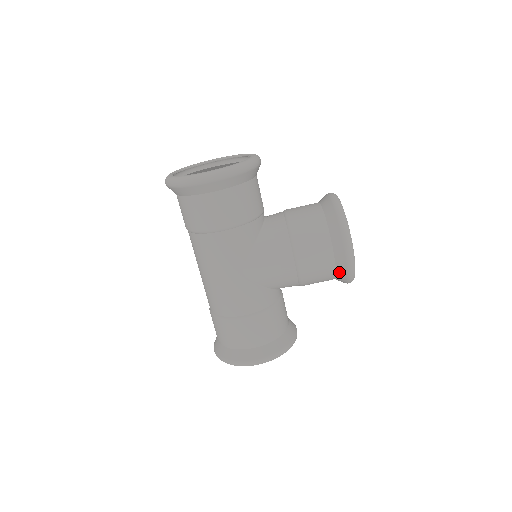
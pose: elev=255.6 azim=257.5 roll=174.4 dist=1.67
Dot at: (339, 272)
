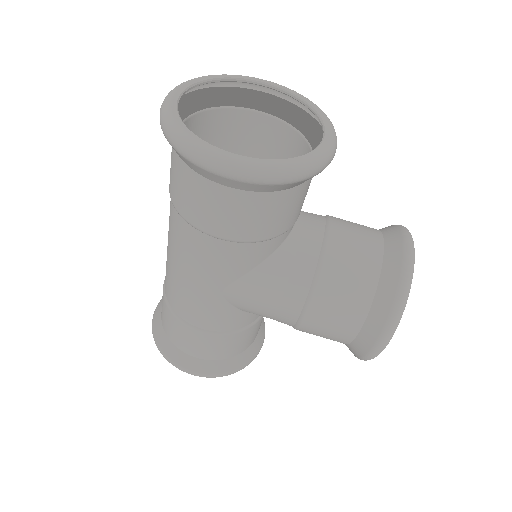
Dot at: (351, 348)
